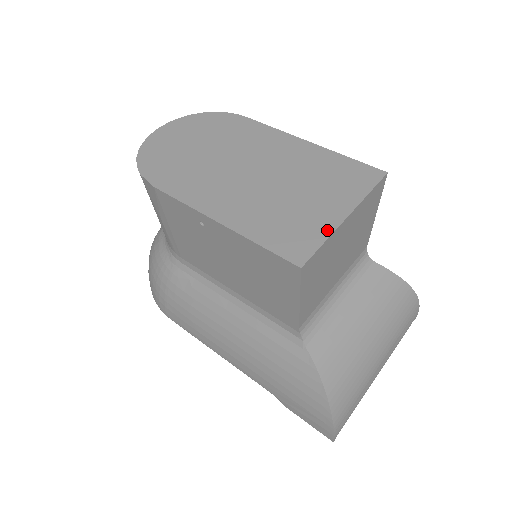
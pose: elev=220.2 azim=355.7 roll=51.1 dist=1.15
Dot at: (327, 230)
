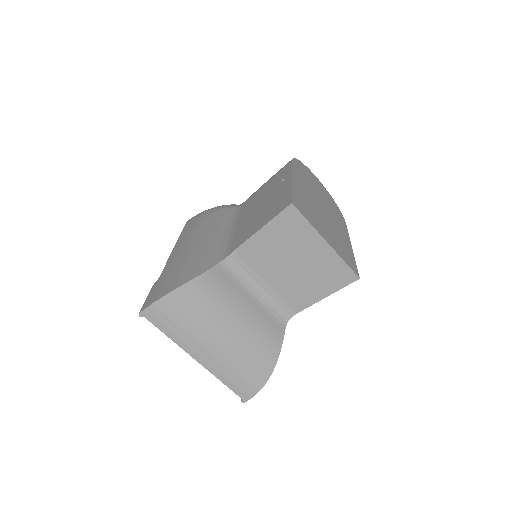
Dot at: (315, 227)
